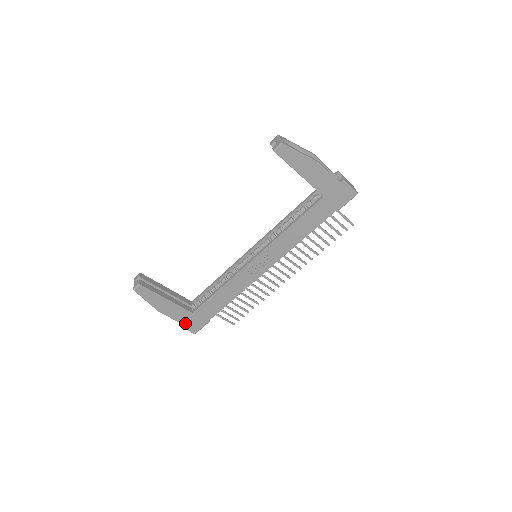
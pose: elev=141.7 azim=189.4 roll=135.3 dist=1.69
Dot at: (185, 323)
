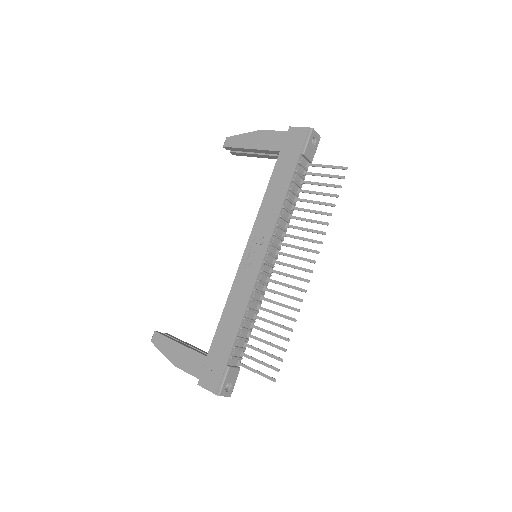
Dot at: (203, 378)
